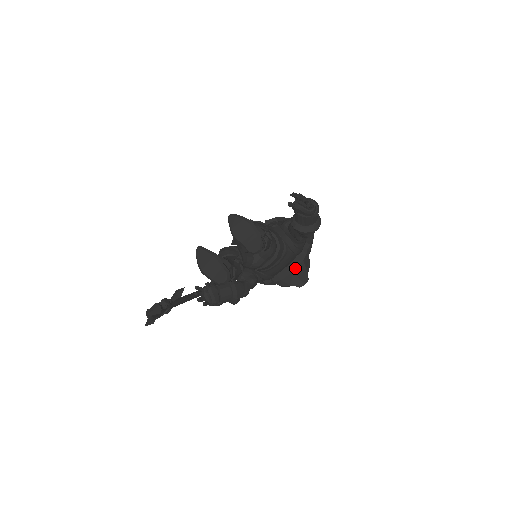
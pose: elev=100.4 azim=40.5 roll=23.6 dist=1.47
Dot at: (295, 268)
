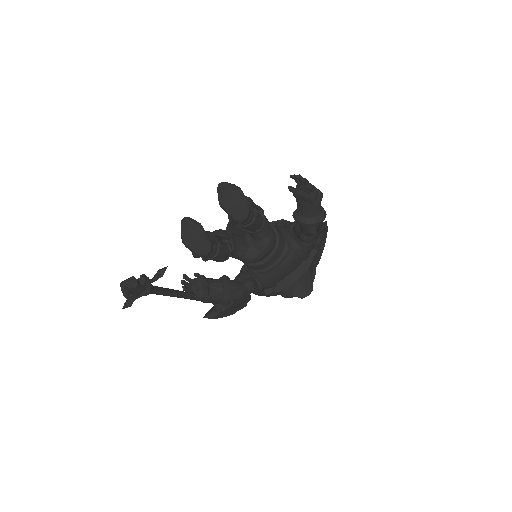
Dot at: (299, 277)
